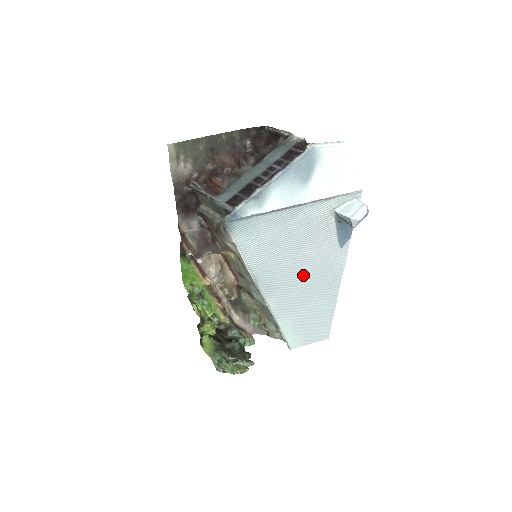
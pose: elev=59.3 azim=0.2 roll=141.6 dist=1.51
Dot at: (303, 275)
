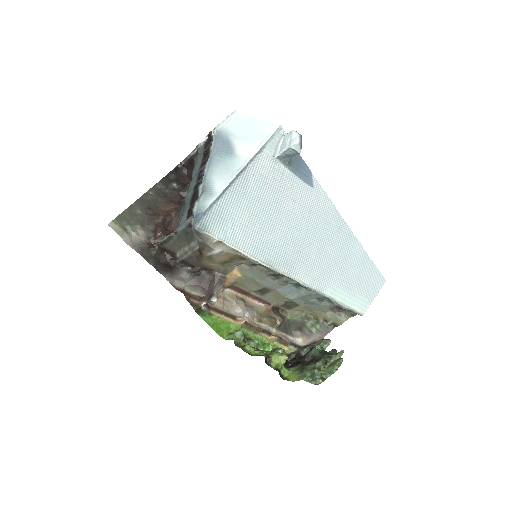
Dot at: (305, 233)
